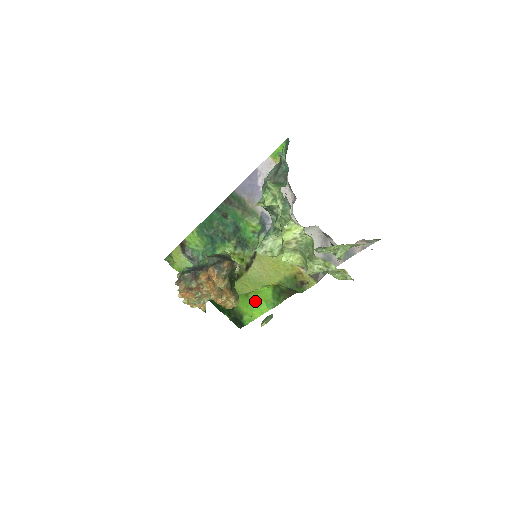
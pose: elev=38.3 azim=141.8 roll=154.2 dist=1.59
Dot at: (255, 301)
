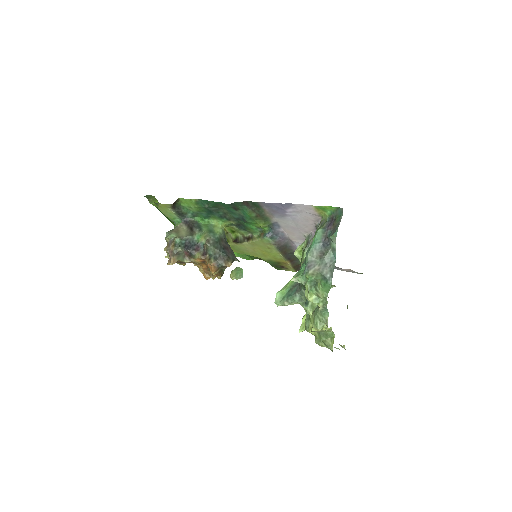
Dot at: occluded
